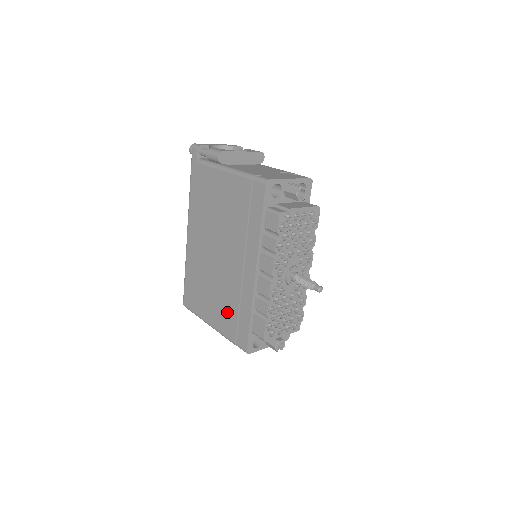
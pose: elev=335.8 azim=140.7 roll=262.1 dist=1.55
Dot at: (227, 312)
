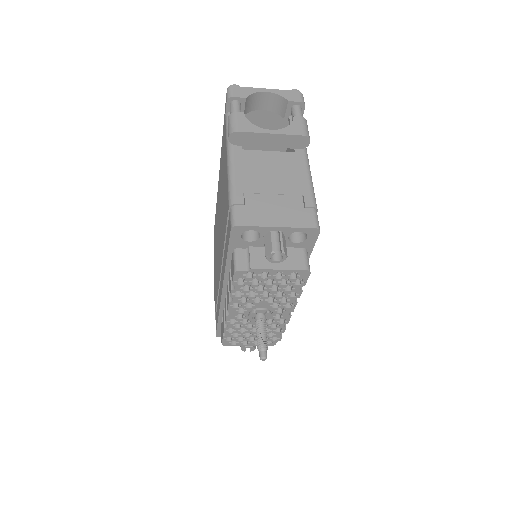
Dot at: occluded
